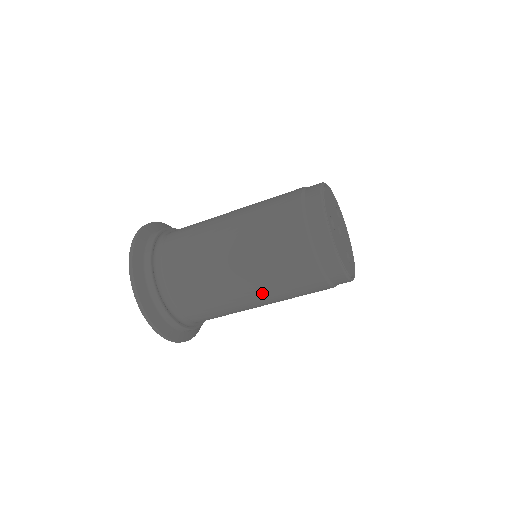
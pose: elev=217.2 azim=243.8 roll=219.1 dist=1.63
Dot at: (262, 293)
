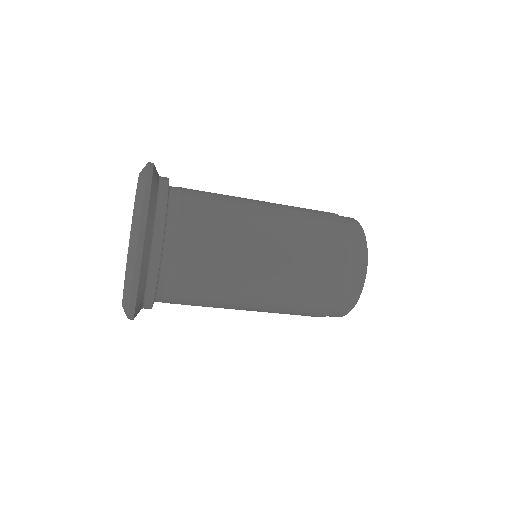
Dot at: (276, 285)
